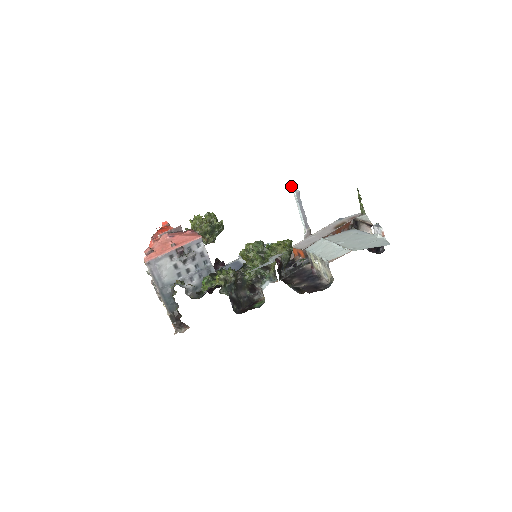
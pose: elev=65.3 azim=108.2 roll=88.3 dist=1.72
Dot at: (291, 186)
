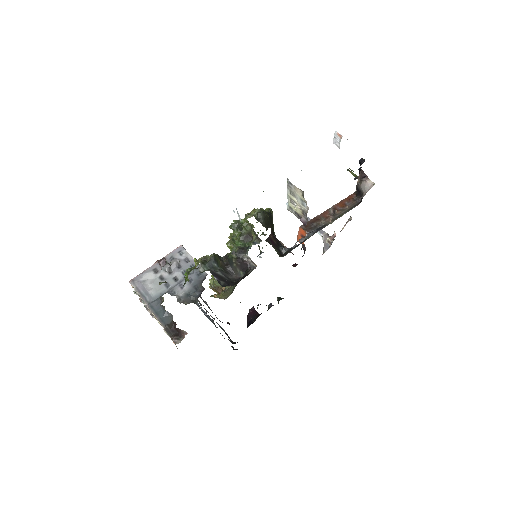
Dot at: occluded
